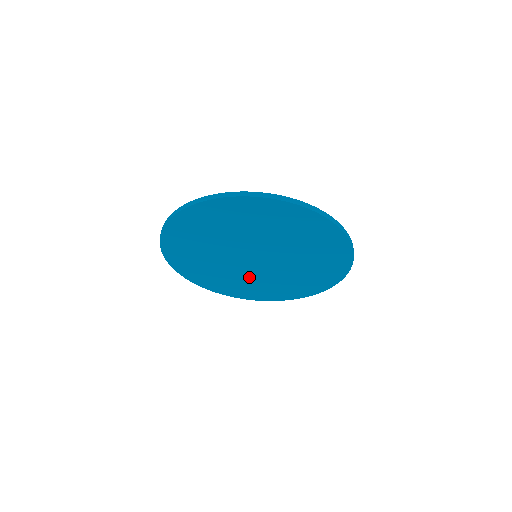
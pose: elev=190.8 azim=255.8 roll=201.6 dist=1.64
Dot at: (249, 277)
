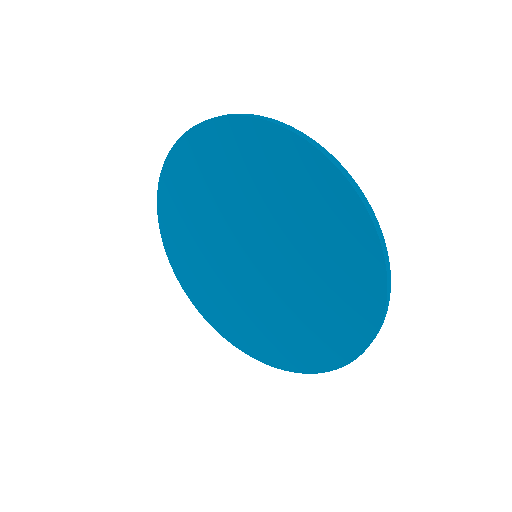
Dot at: (242, 297)
